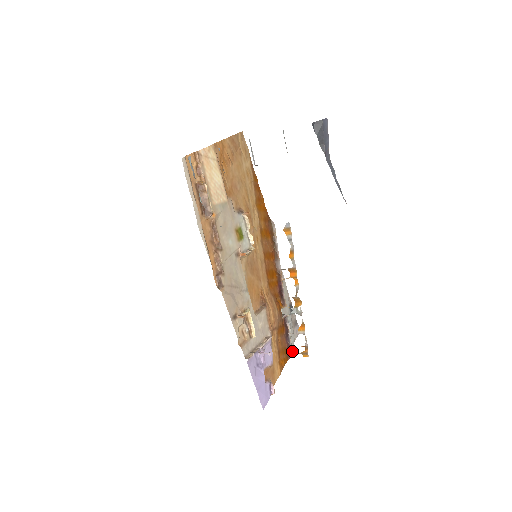
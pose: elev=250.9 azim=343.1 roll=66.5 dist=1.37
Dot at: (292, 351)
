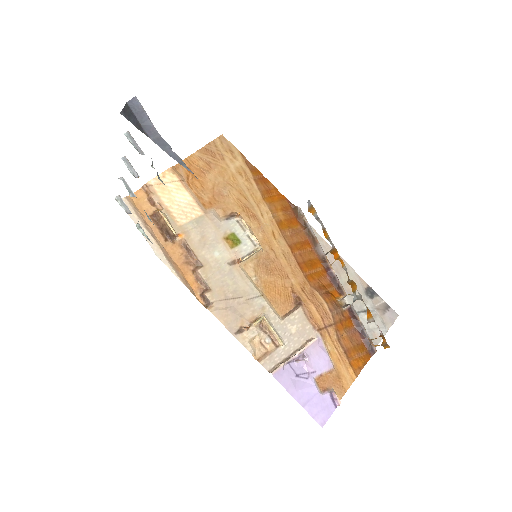
Dot at: (373, 345)
